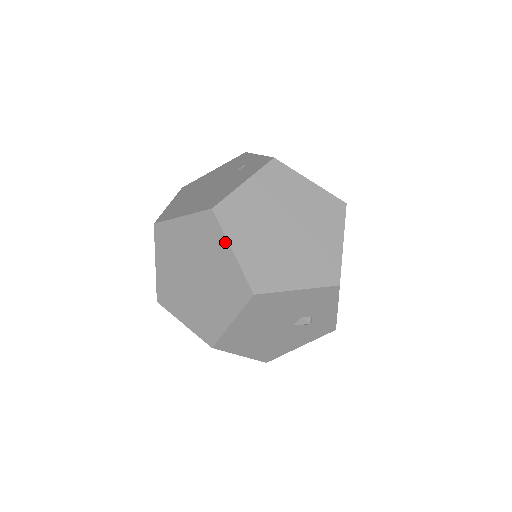
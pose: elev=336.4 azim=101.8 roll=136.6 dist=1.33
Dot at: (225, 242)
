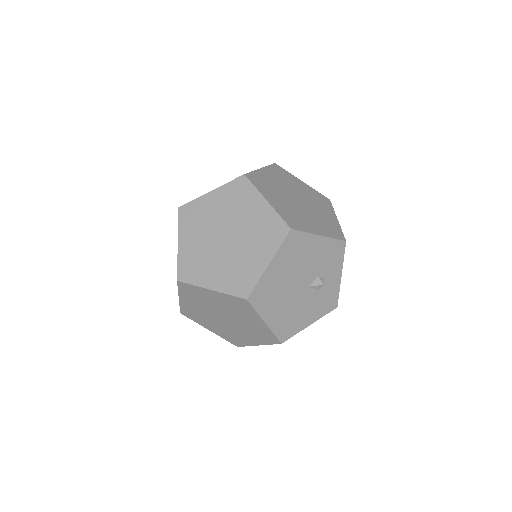
Dot at: (259, 196)
